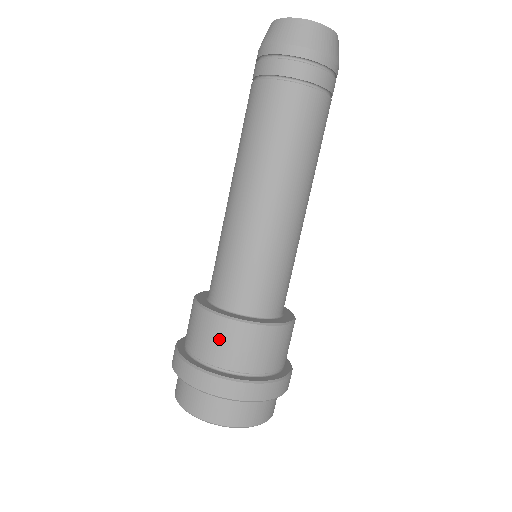
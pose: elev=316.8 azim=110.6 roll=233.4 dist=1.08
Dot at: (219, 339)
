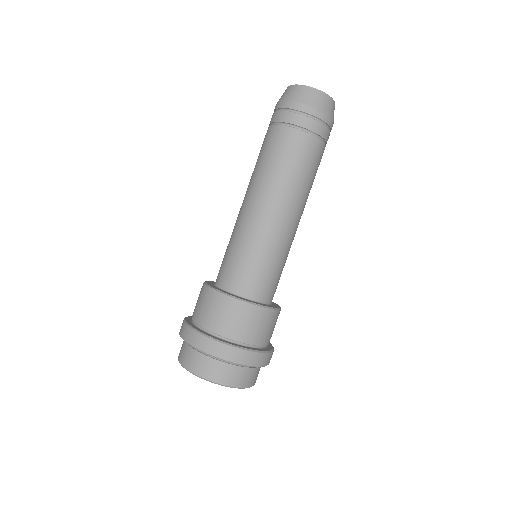
Dot at: (227, 315)
